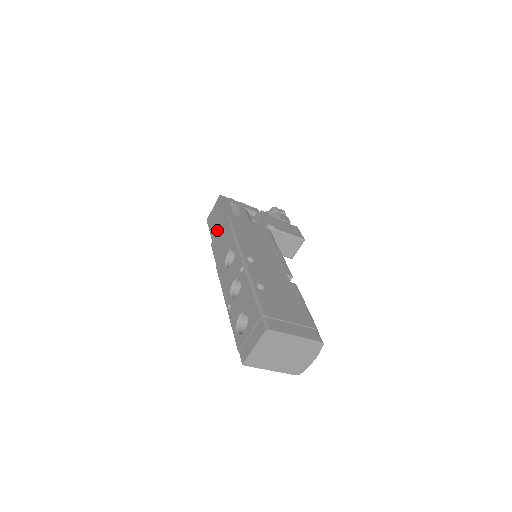
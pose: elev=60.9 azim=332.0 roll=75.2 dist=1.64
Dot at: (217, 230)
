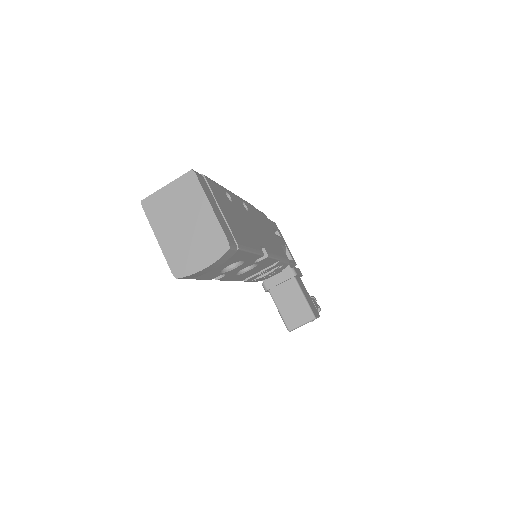
Dot at: occluded
